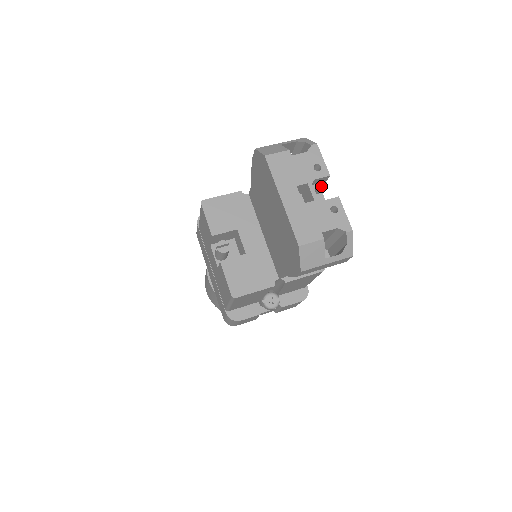
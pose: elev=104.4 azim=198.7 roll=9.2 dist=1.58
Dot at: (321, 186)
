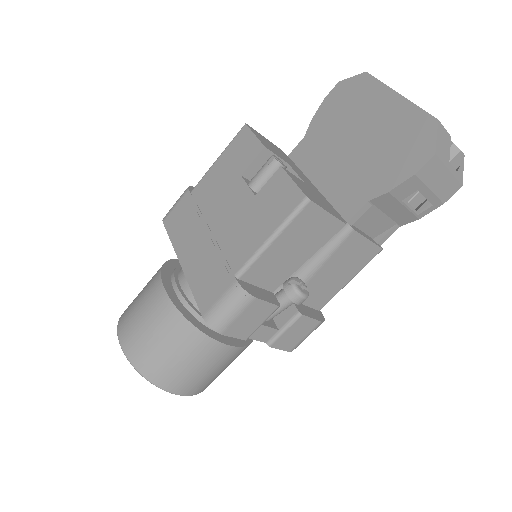
Dot at: occluded
